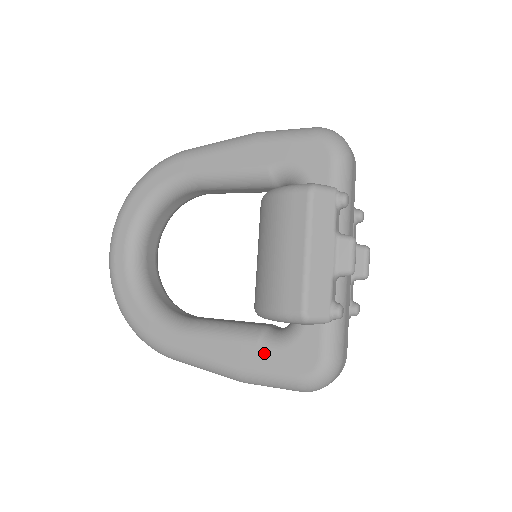
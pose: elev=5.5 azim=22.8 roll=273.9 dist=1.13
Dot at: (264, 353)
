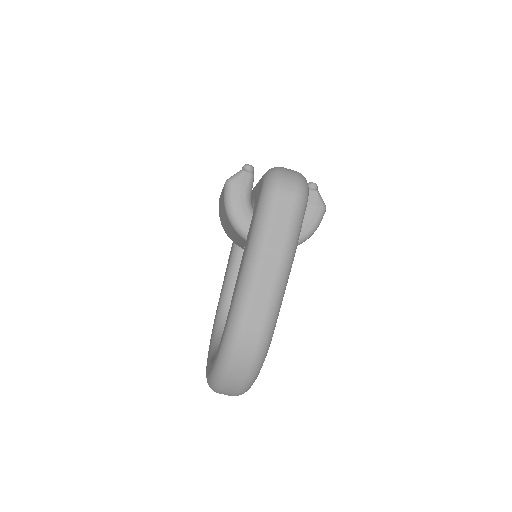
Dot at: (250, 225)
